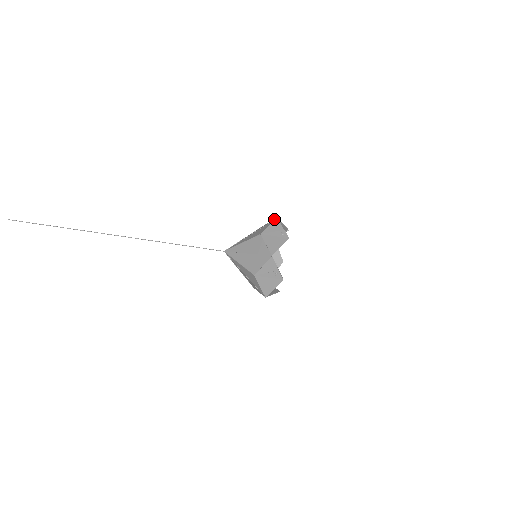
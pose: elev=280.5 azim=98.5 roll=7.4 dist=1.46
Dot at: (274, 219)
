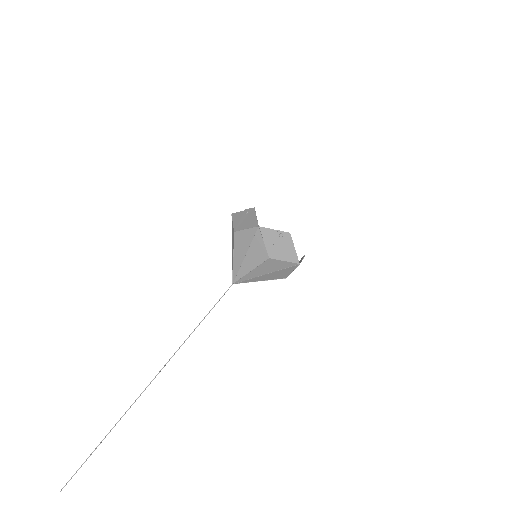
Dot at: occluded
